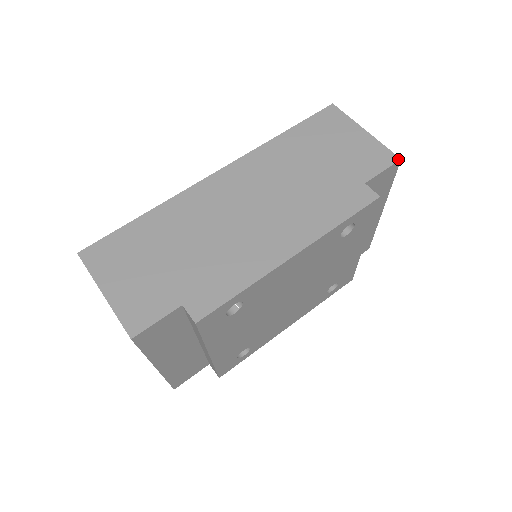
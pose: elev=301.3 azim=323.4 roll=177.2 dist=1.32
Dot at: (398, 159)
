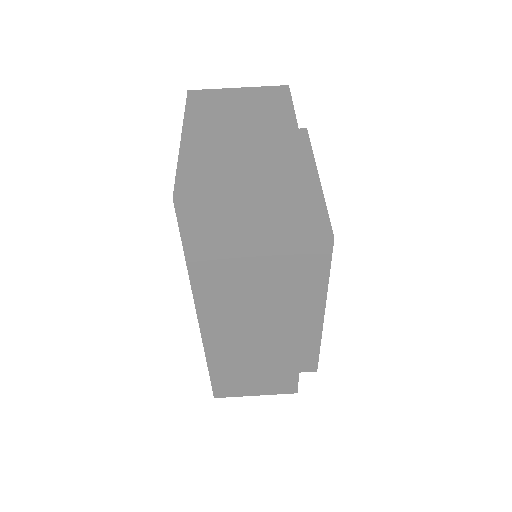
Dot at: (310, 194)
